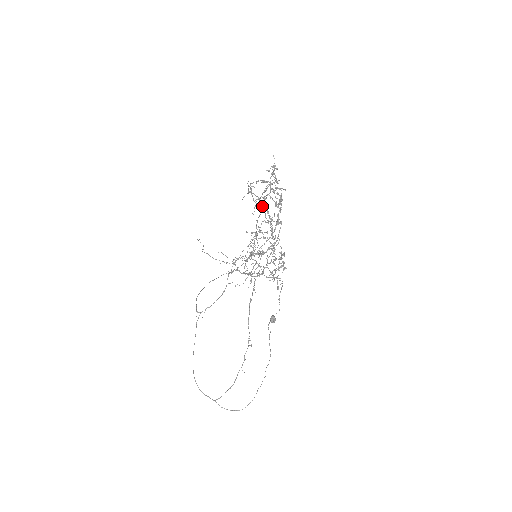
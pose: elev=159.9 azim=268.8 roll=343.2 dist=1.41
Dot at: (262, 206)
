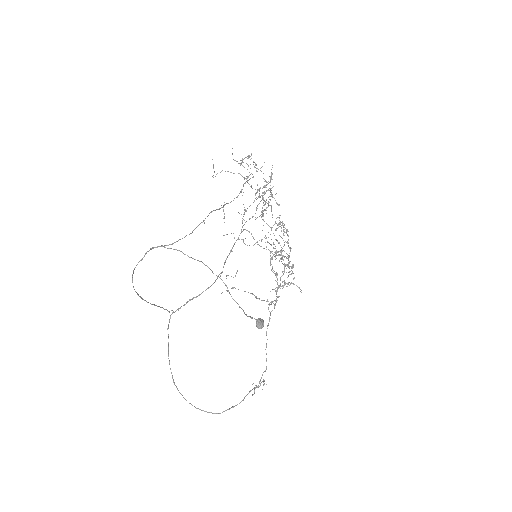
Dot at: occluded
